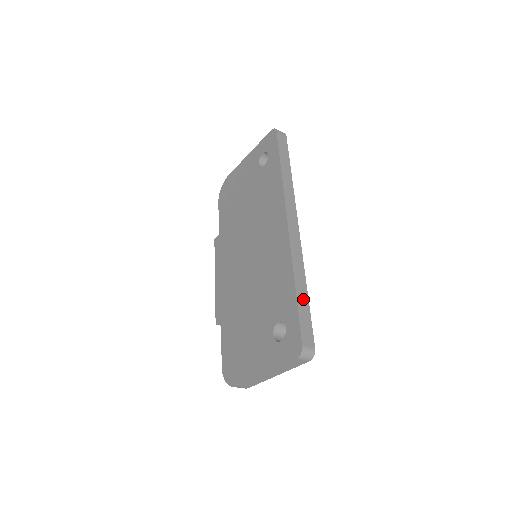
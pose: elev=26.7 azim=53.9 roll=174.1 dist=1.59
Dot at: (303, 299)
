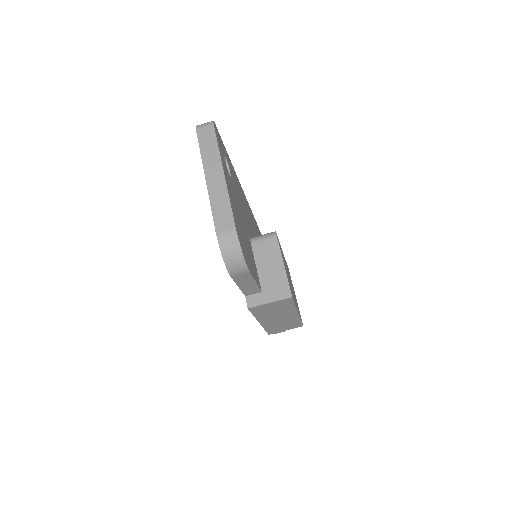
Dot at: occluded
